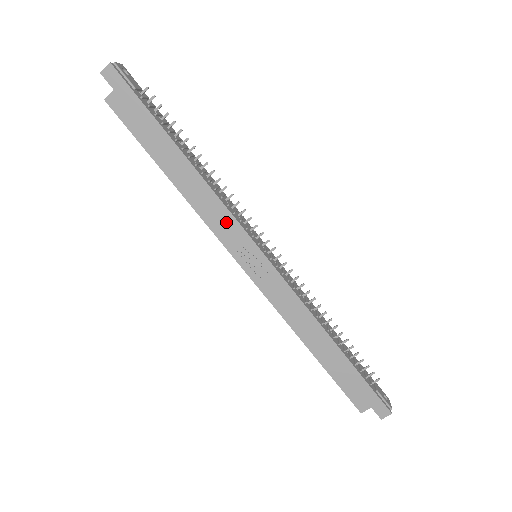
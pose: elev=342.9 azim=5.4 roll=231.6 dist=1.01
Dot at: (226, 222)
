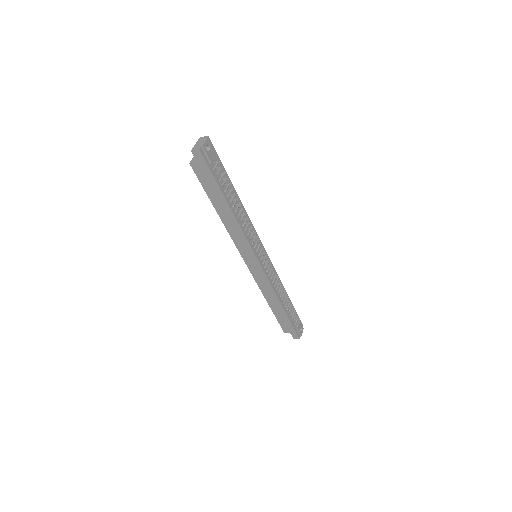
Dot at: (243, 243)
